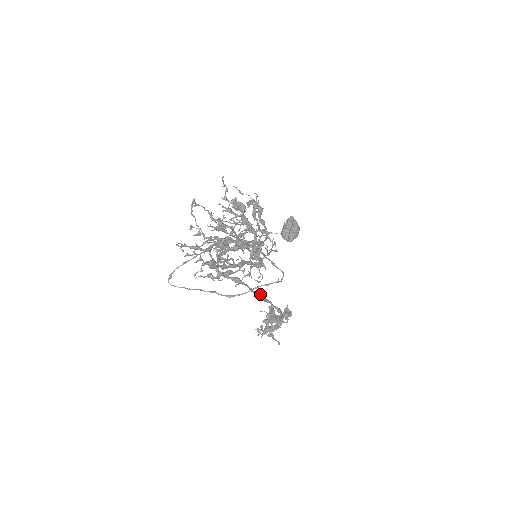
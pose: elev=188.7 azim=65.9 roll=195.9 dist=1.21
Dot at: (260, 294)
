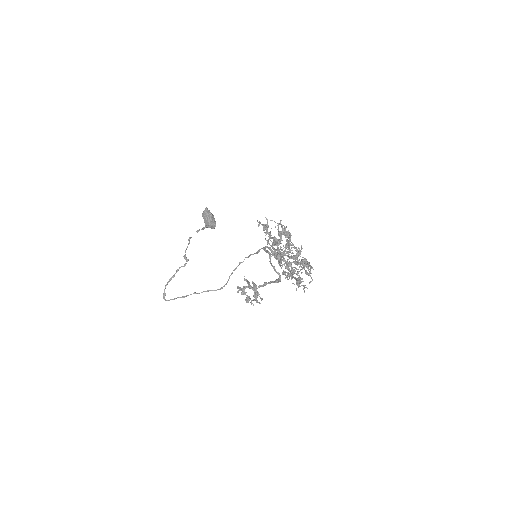
Dot at: (278, 281)
